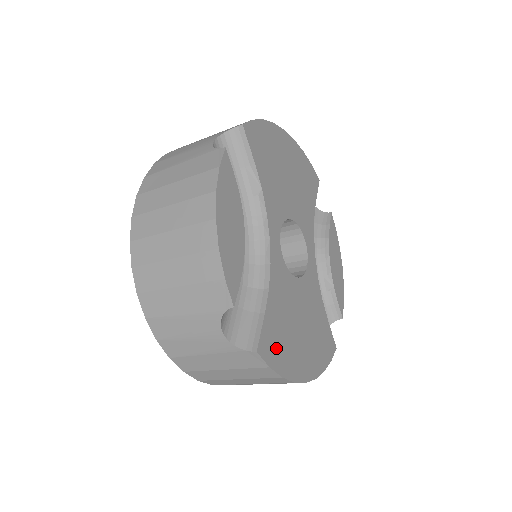
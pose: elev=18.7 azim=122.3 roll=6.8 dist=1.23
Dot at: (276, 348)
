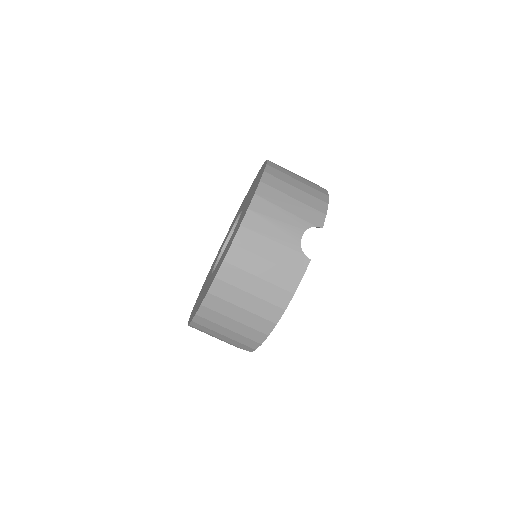
Dot at: occluded
